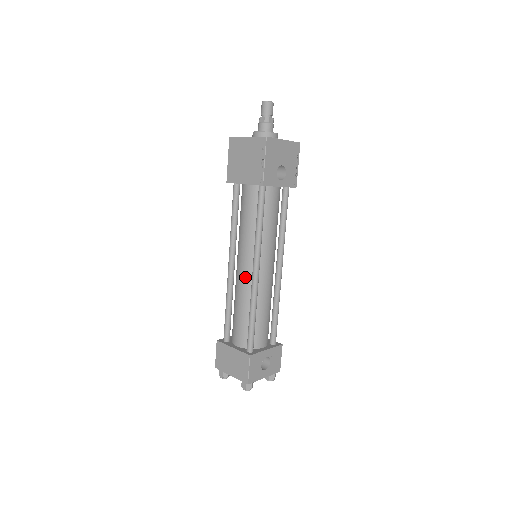
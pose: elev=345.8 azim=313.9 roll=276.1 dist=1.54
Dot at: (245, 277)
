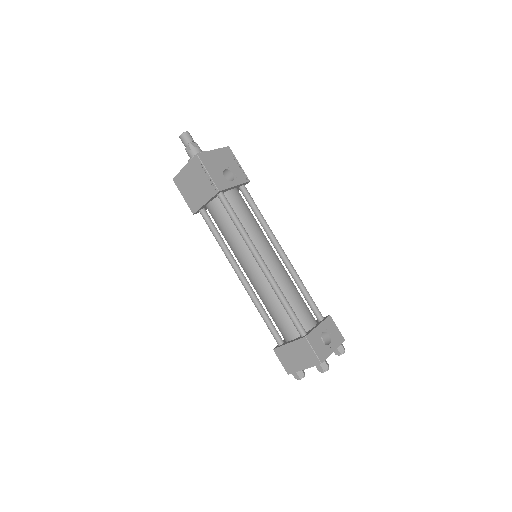
Dot at: (257, 276)
